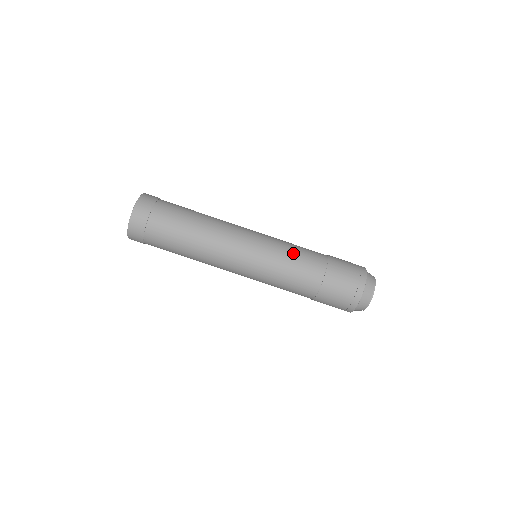
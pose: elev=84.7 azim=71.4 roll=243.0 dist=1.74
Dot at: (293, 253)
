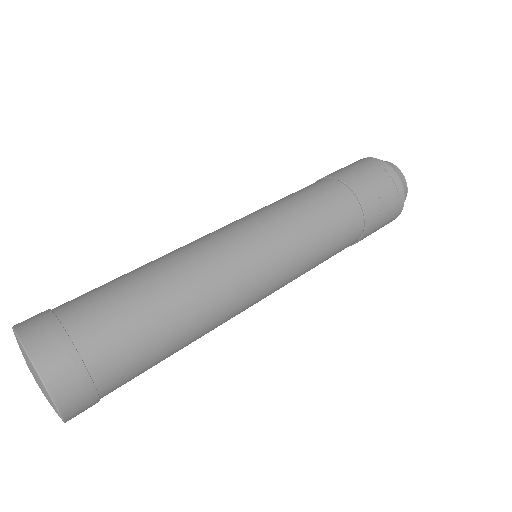
Dot at: occluded
